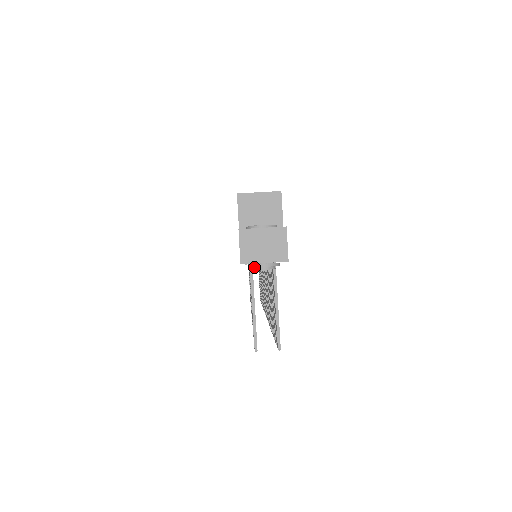
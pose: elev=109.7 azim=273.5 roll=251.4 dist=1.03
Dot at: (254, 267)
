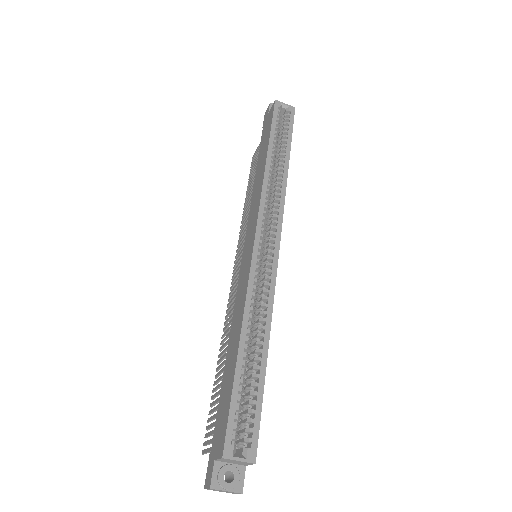
Dot at: occluded
